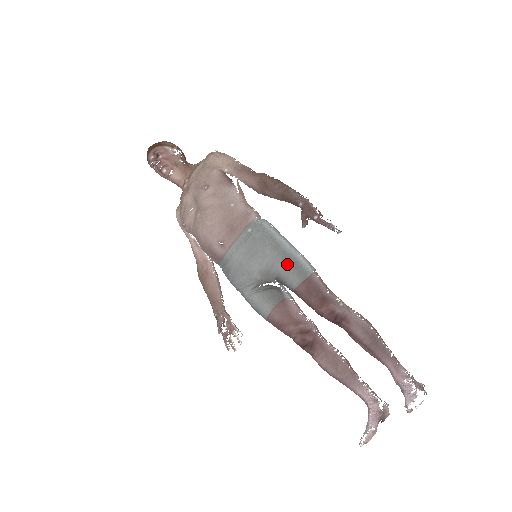
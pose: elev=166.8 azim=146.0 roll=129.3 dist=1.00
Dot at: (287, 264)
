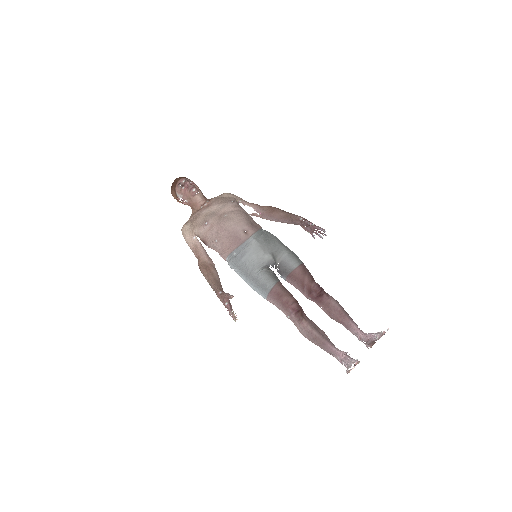
Dot at: (290, 252)
